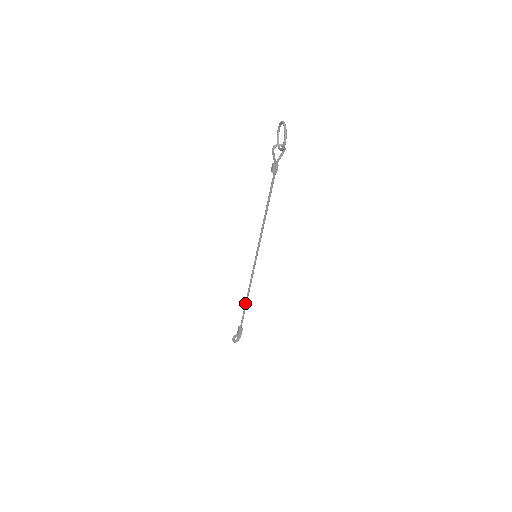
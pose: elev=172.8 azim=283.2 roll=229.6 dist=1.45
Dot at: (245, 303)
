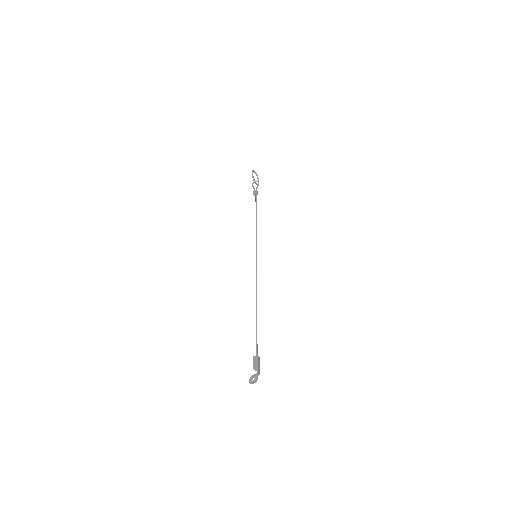
Dot at: occluded
